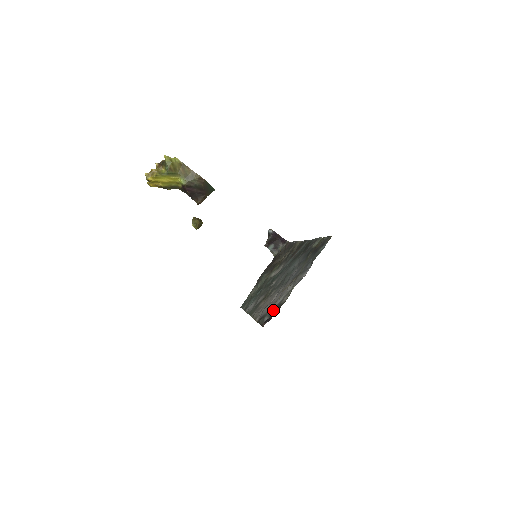
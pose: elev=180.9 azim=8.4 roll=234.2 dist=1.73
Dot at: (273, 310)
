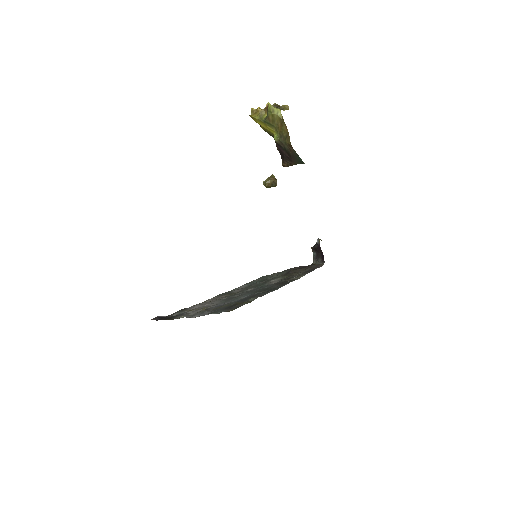
Dot at: (180, 314)
